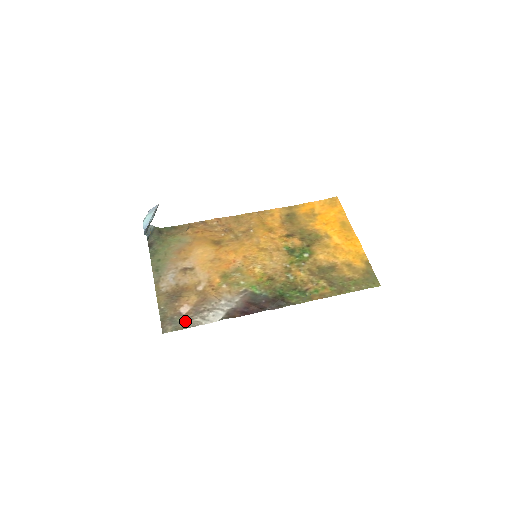
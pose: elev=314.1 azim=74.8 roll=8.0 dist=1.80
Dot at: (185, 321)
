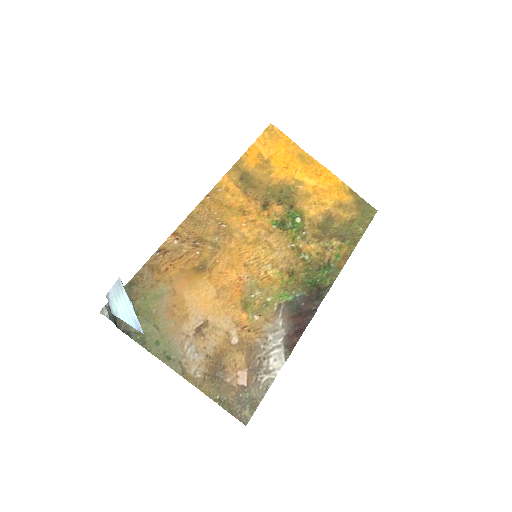
Dot at: (255, 391)
